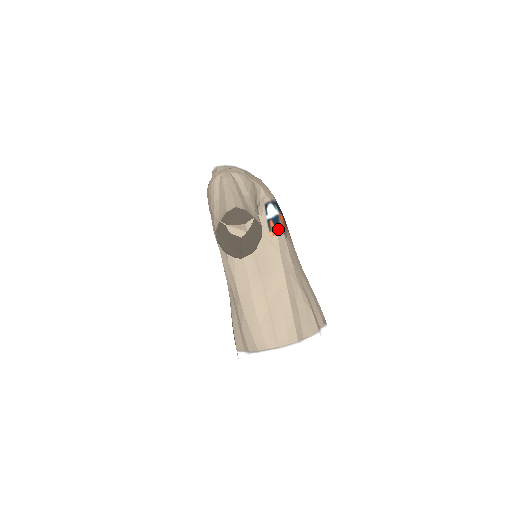
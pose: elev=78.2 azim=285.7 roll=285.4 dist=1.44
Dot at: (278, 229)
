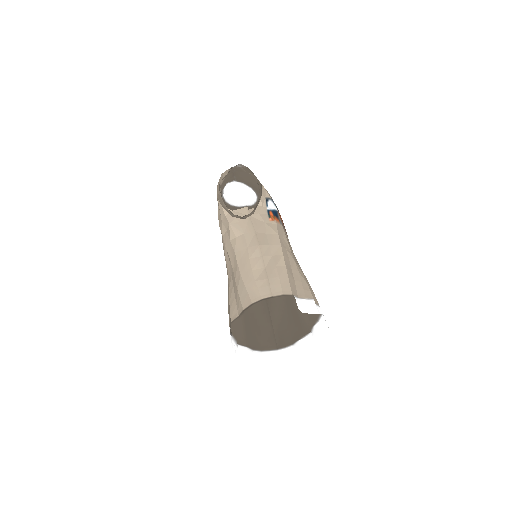
Dot at: (277, 219)
